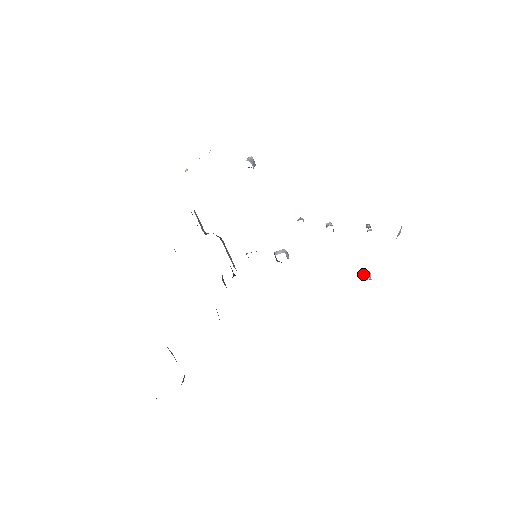
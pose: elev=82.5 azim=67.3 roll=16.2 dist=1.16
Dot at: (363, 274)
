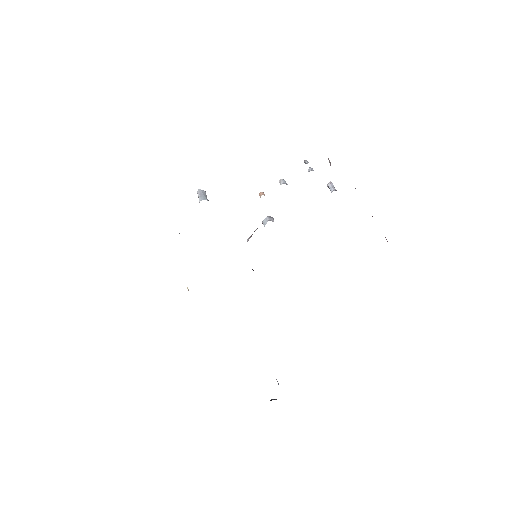
Dot at: occluded
